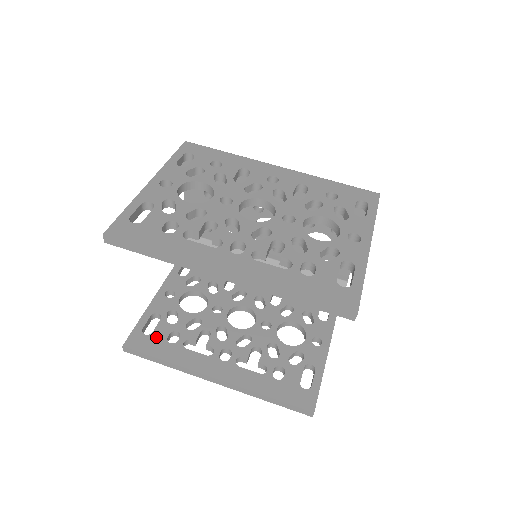
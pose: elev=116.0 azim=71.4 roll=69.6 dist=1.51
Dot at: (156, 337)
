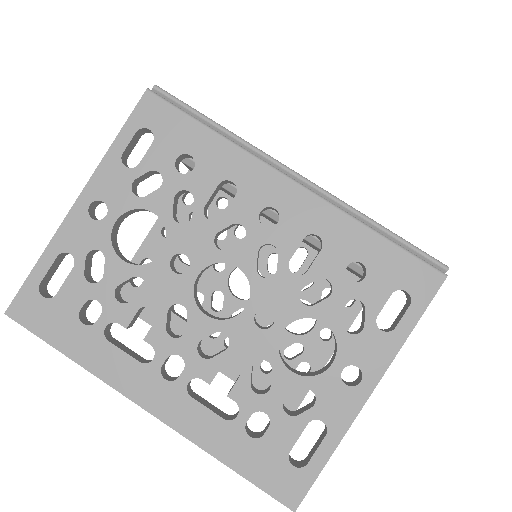
Dot at: occluded
